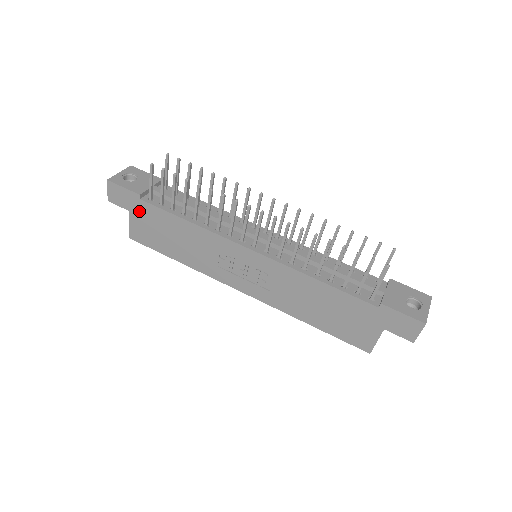
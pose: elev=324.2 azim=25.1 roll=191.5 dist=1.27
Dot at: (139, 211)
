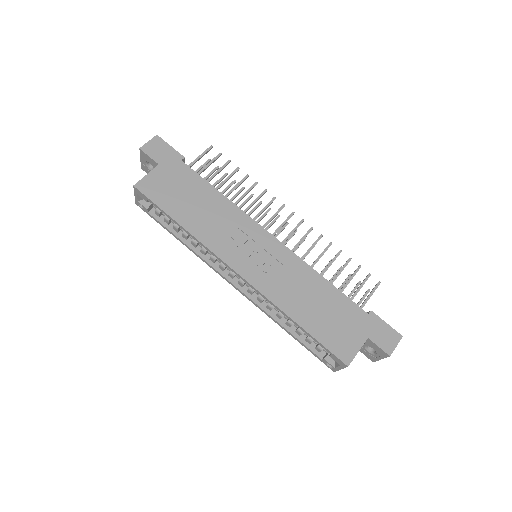
Dot at: (171, 168)
